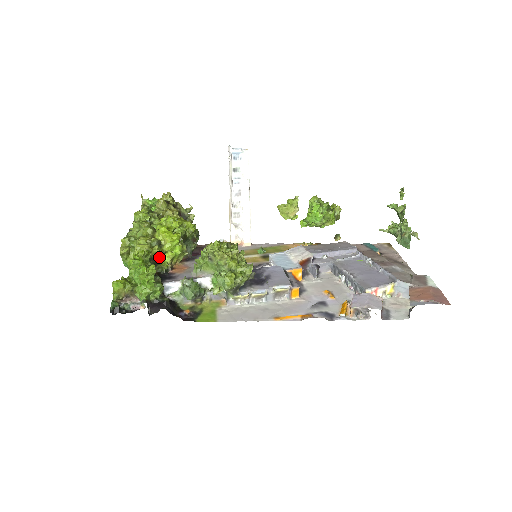
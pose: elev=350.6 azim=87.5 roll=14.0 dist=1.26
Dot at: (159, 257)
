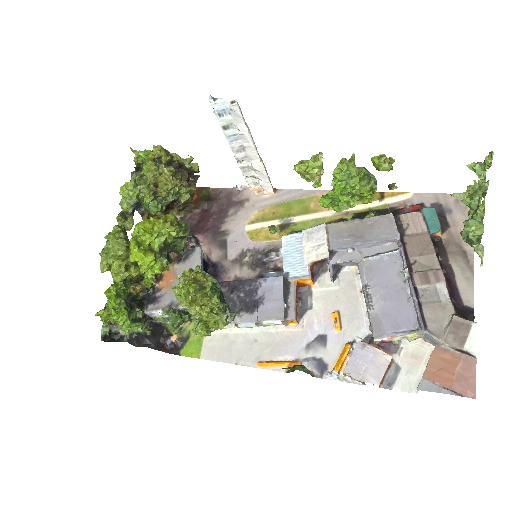
Dot at: (139, 276)
